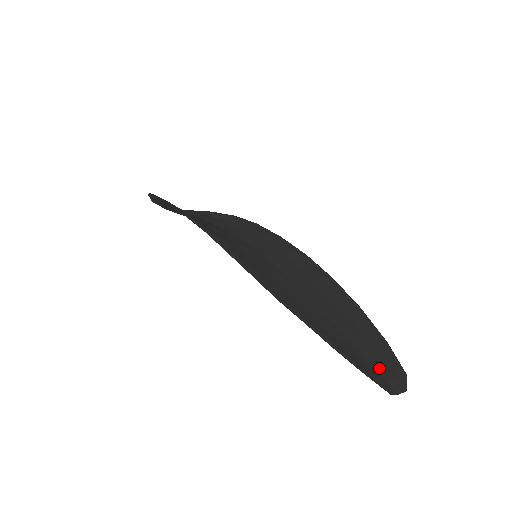
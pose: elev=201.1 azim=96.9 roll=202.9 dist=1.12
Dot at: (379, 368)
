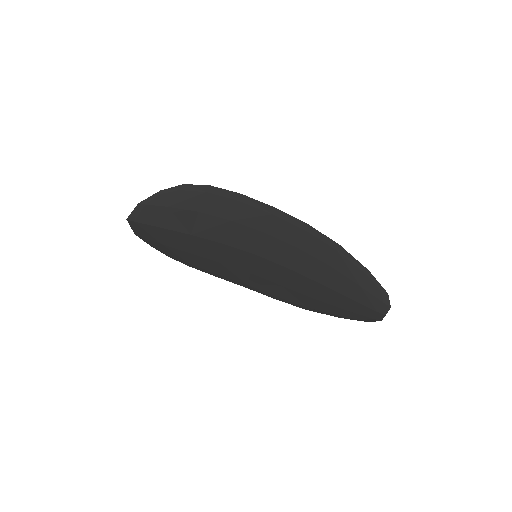
Dot at: (367, 308)
